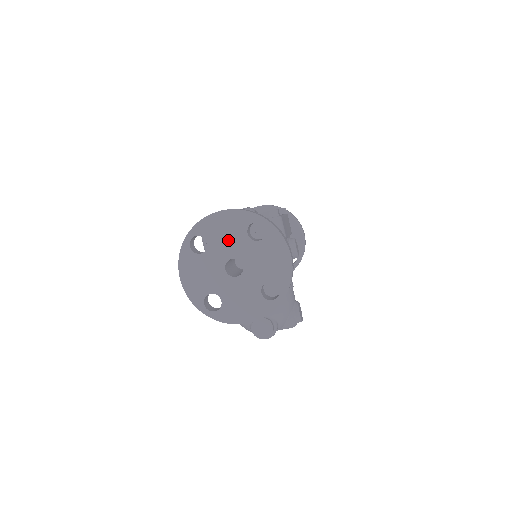
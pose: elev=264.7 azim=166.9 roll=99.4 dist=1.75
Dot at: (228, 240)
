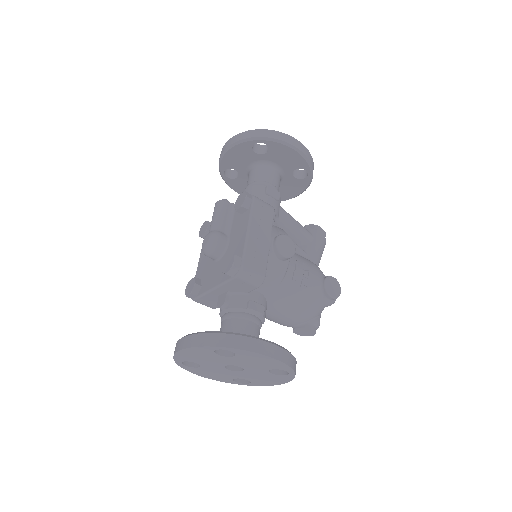
Dot at: (209, 360)
